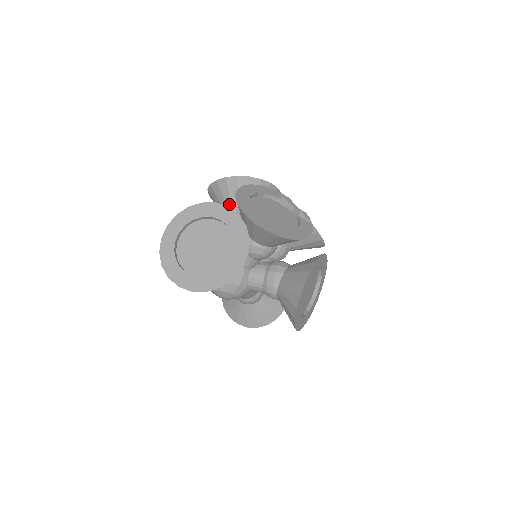
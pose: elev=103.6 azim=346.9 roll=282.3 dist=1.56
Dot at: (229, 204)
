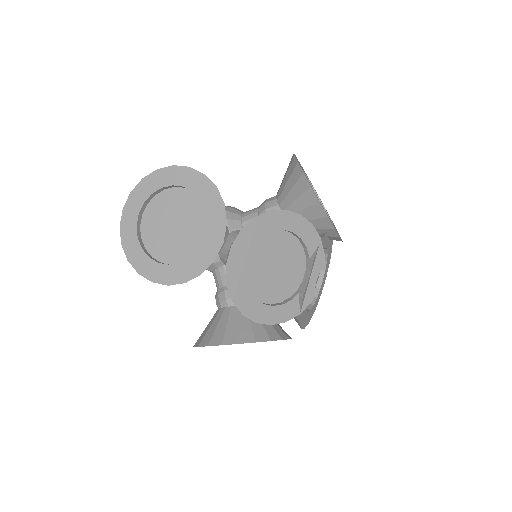
Dot at: (284, 194)
